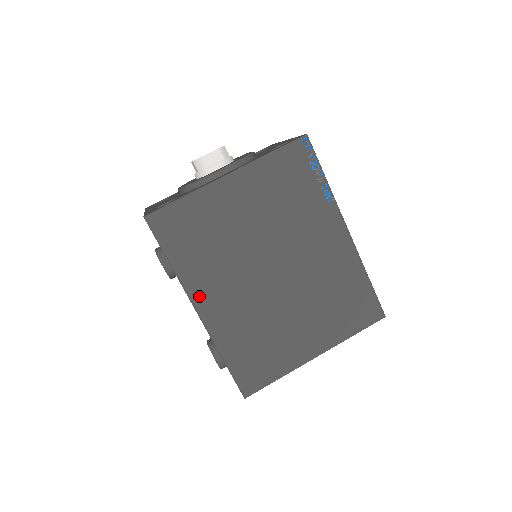
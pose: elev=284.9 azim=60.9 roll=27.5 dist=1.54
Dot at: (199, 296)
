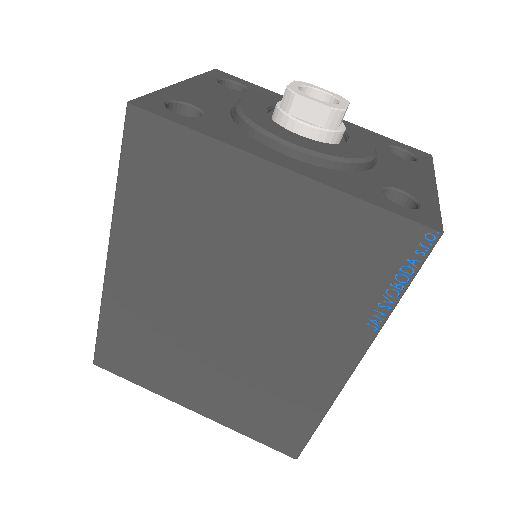
Dot at: (122, 248)
